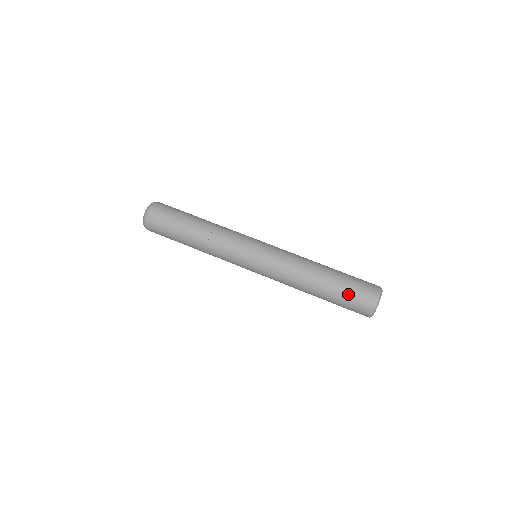
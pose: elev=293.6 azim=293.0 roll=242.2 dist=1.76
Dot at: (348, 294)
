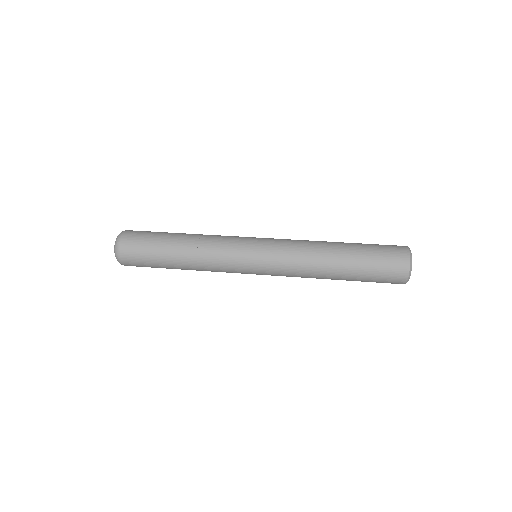
Dot at: (374, 250)
